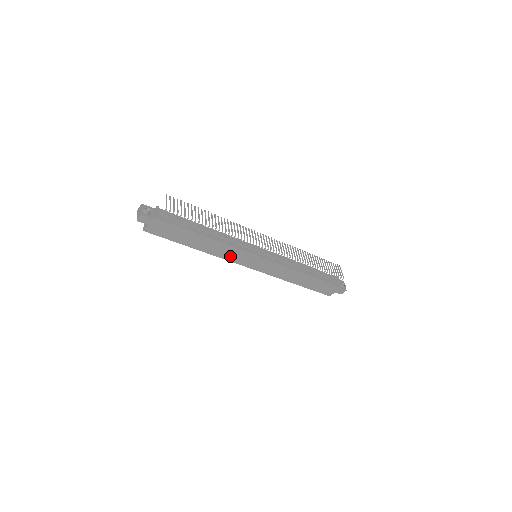
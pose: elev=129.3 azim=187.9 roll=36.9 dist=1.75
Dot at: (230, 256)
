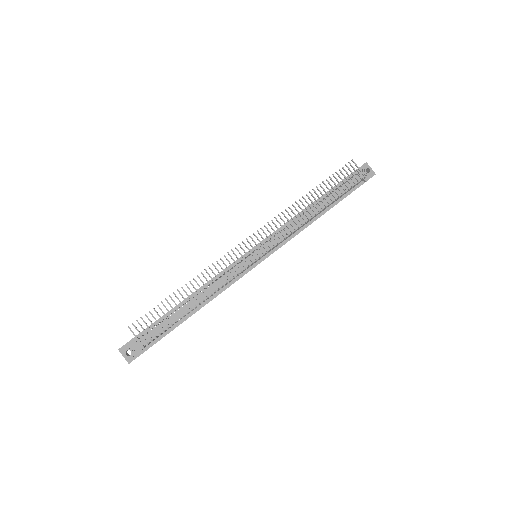
Dot at: occluded
